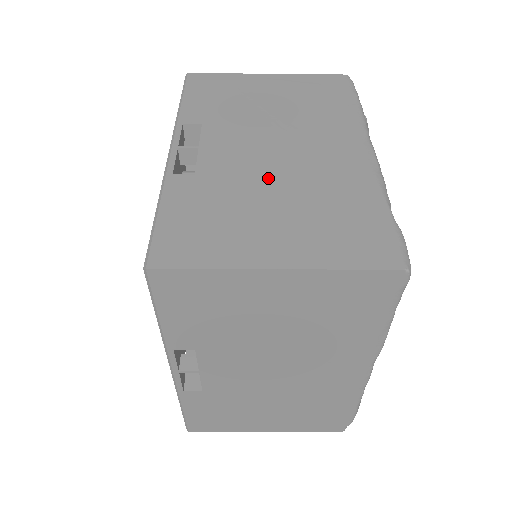
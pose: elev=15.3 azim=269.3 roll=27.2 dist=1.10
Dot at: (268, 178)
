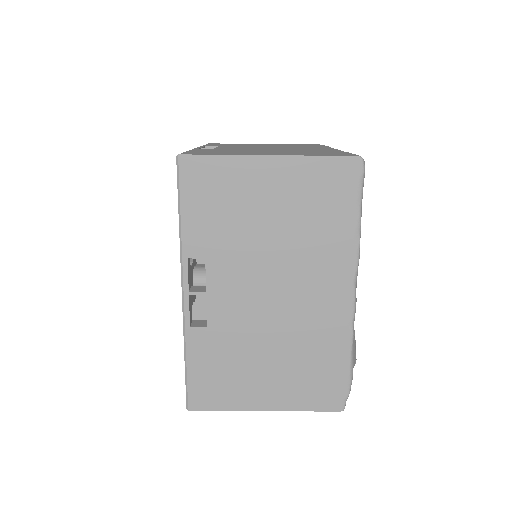
Dot at: occluded
